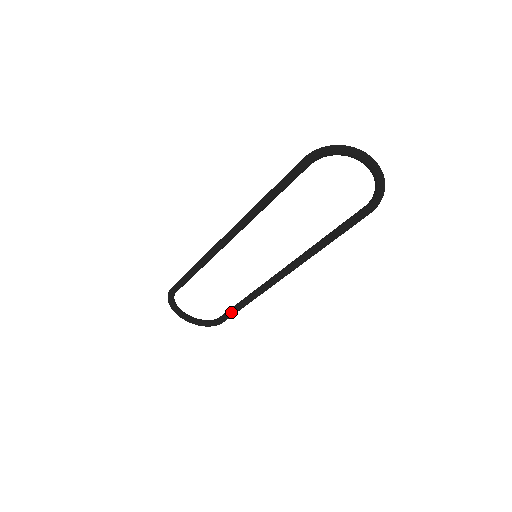
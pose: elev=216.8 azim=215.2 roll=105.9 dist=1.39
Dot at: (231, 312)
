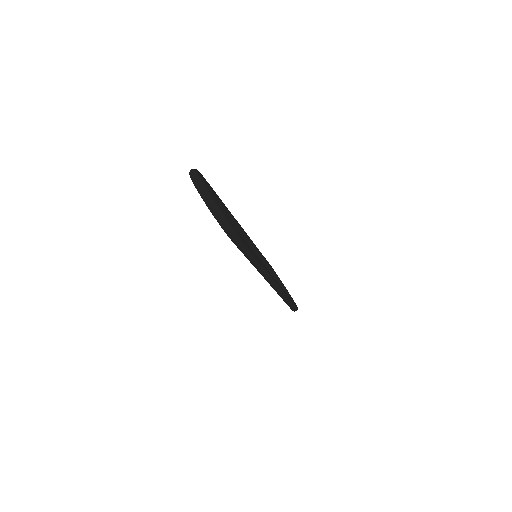
Dot at: occluded
